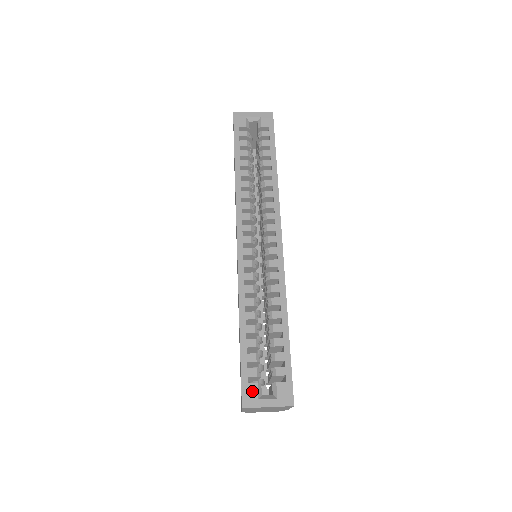
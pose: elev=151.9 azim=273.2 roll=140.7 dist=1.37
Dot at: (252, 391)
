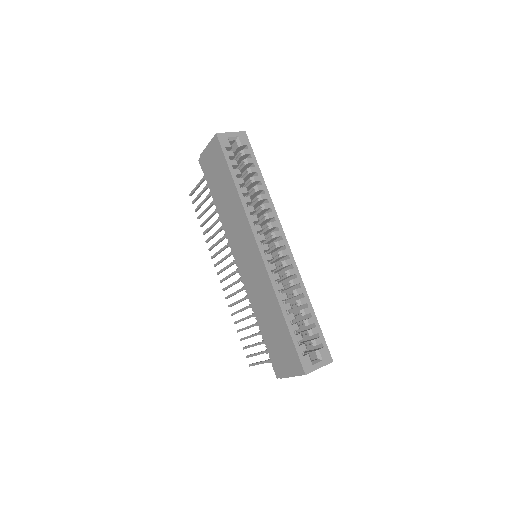
Dot at: (307, 361)
